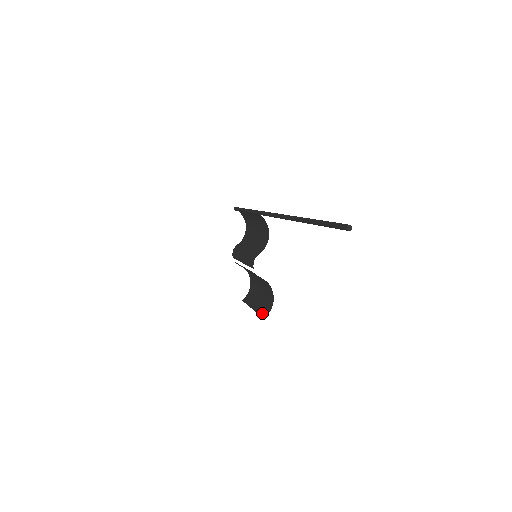
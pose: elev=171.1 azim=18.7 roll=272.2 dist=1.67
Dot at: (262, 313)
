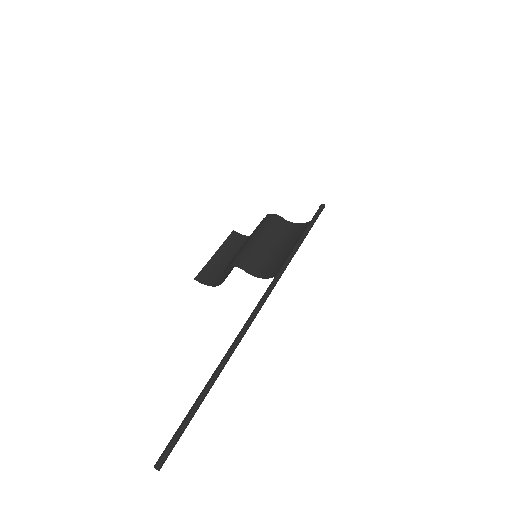
Dot at: (203, 273)
